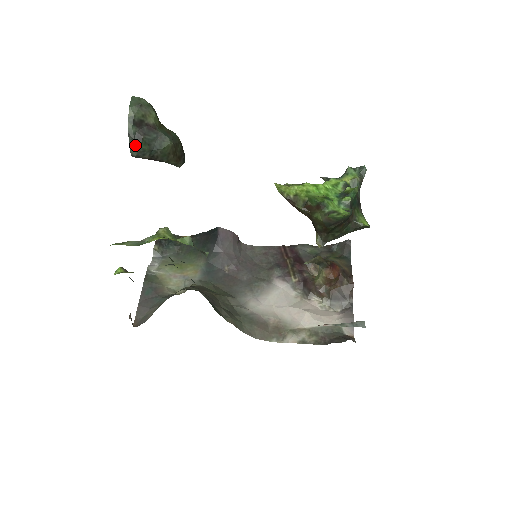
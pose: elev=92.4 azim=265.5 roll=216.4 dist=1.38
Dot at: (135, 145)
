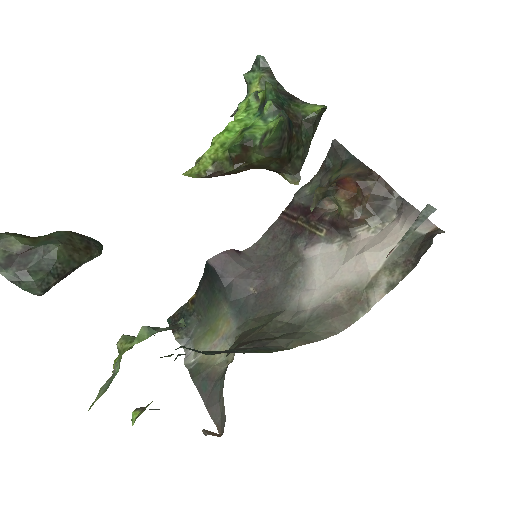
Dot at: (28, 285)
